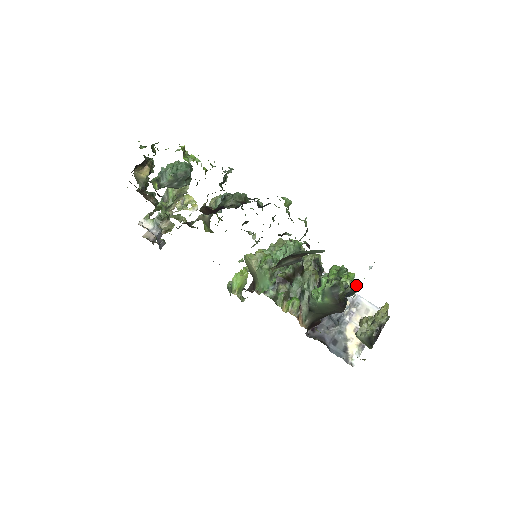
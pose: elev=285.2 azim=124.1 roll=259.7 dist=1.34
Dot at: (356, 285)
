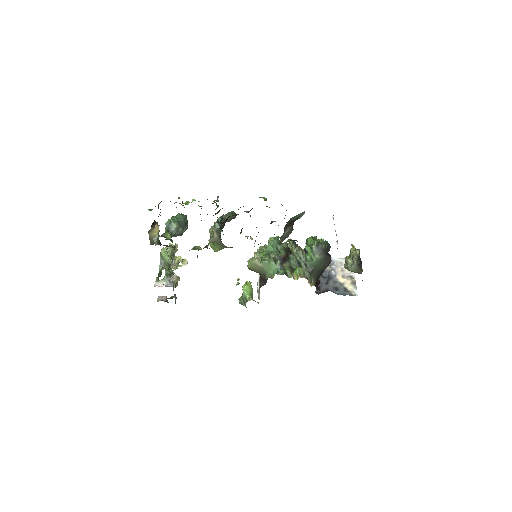
Dot at: (328, 243)
